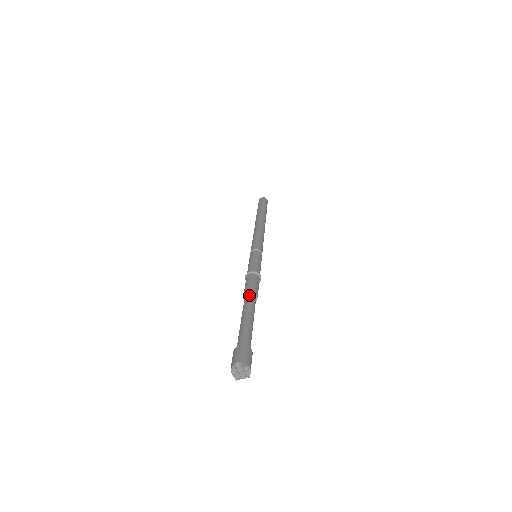
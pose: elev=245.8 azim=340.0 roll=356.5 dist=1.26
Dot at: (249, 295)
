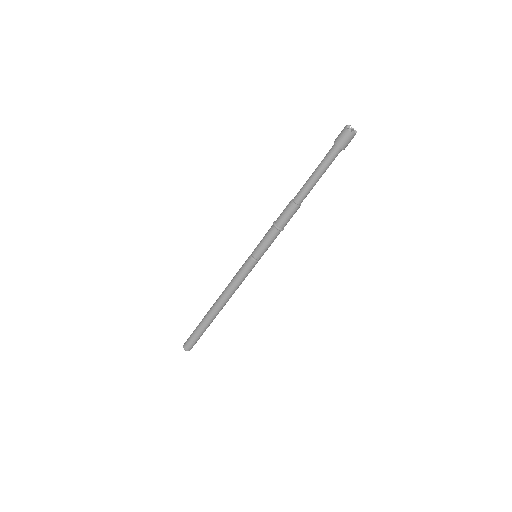
Dot at: (296, 196)
